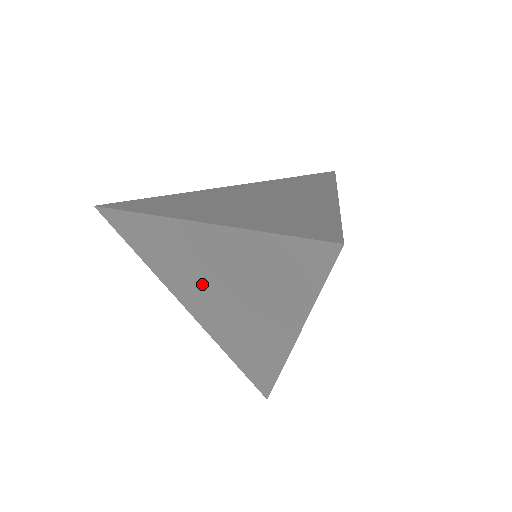
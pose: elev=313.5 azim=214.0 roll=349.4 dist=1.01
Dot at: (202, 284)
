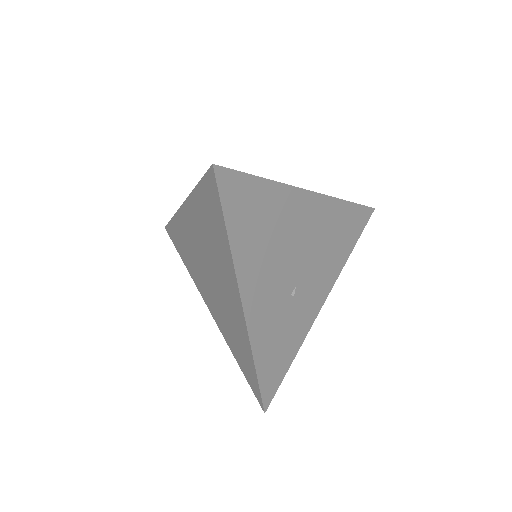
Dot at: (203, 271)
